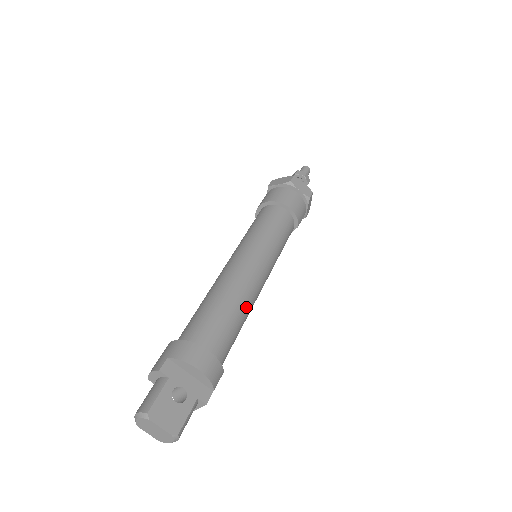
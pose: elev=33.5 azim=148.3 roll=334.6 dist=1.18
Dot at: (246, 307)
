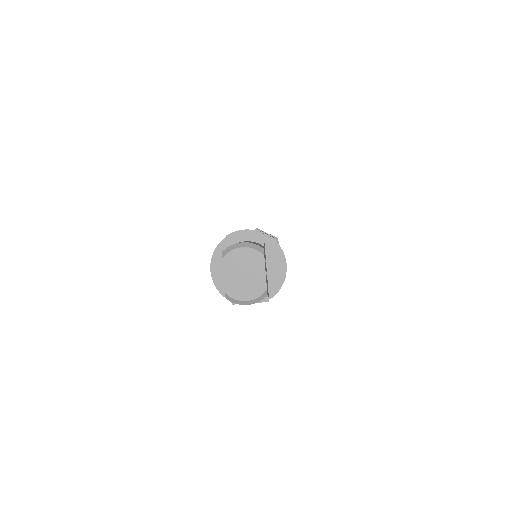
Dot at: occluded
